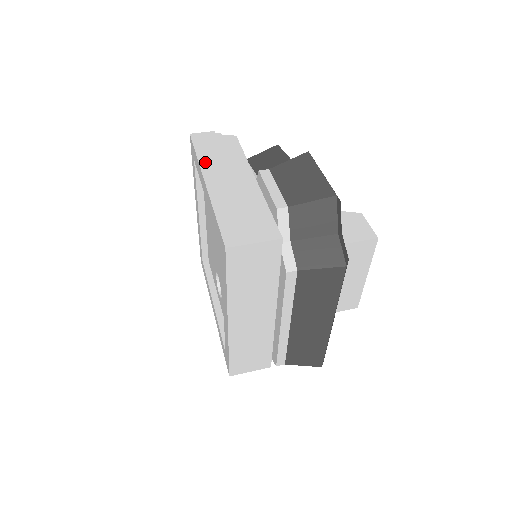
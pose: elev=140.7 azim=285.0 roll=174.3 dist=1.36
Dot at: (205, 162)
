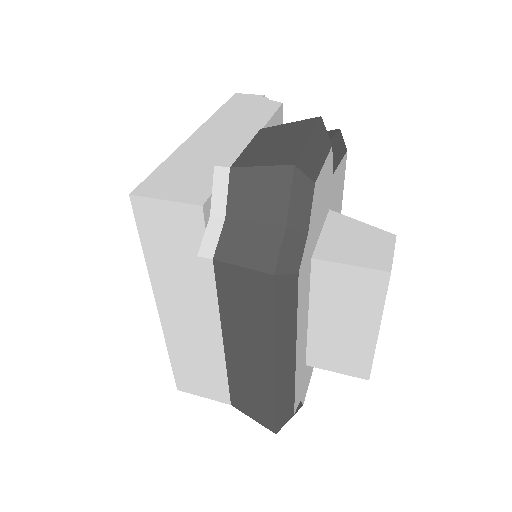
Dot at: (217, 117)
